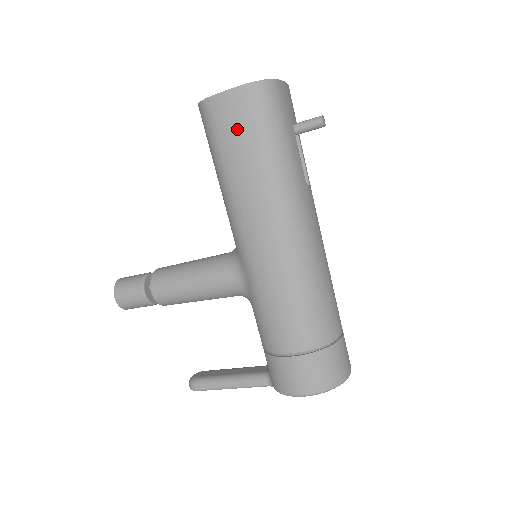
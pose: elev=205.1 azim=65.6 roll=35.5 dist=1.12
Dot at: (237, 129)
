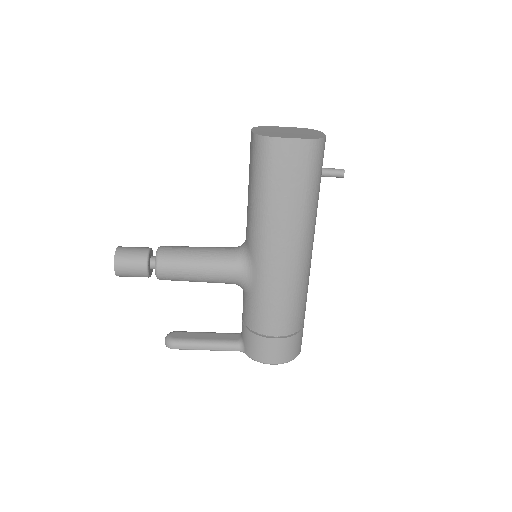
Dot at: (290, 171)
